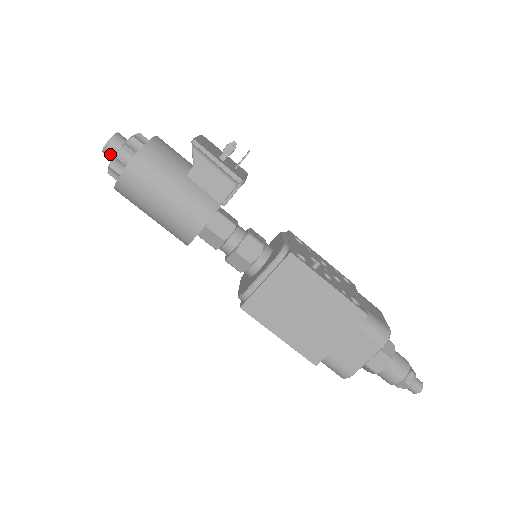
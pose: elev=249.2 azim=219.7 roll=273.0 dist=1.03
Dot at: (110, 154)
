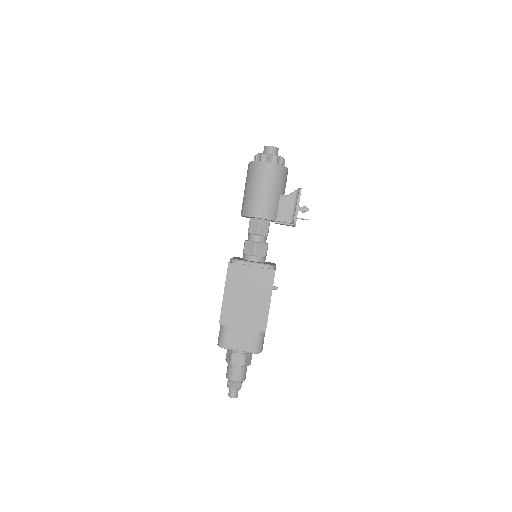
Dot at: (267, 151)
